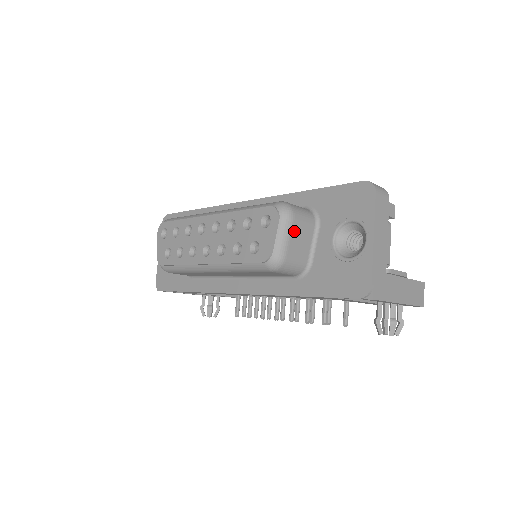
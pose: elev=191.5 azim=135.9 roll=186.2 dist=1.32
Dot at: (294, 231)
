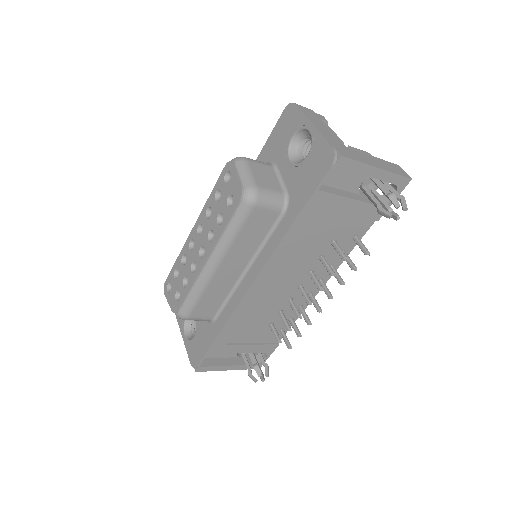
Dot at: (253, 169)
